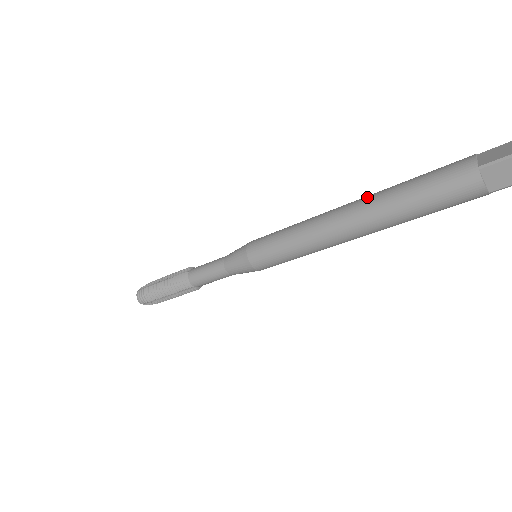
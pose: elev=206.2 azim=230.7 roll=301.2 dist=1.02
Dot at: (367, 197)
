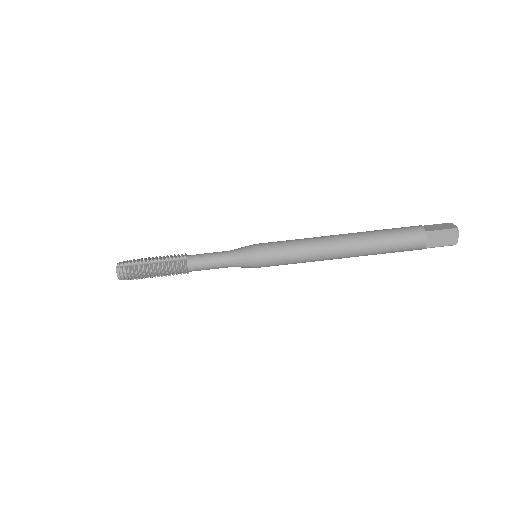
Dot at: occluded
